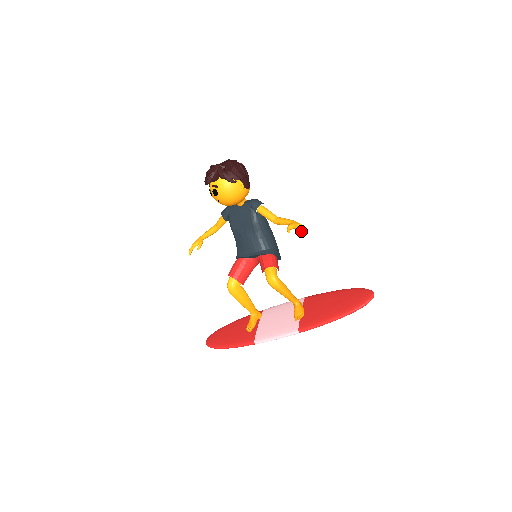
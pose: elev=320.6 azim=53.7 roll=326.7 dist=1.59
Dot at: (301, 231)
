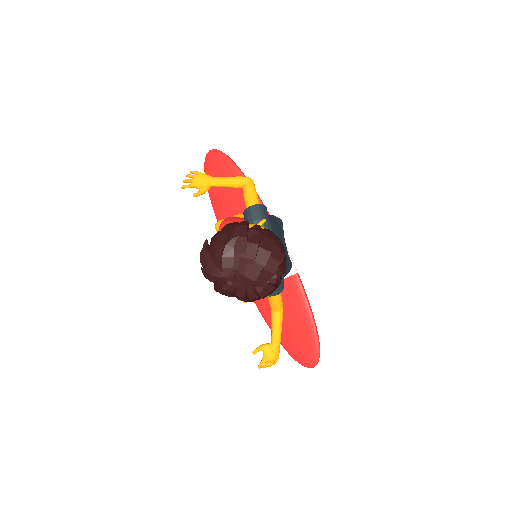
Dot at: (263, 366)
